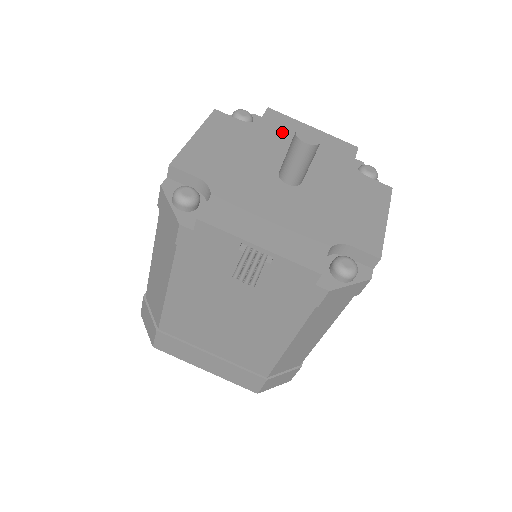
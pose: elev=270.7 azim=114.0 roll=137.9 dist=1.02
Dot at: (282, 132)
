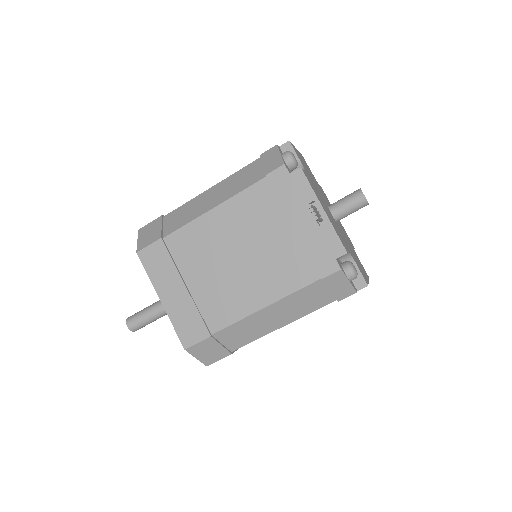
Dot at: (327, 200)
